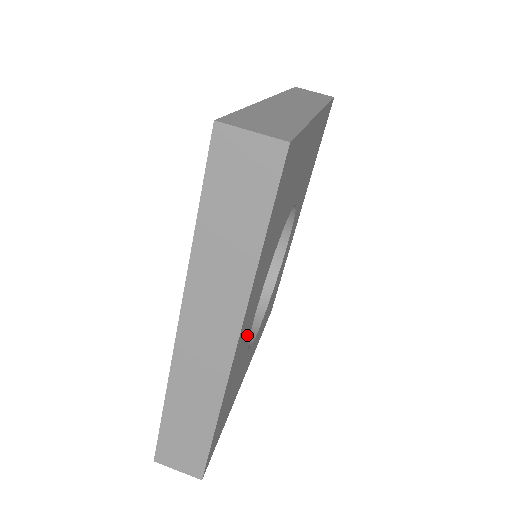
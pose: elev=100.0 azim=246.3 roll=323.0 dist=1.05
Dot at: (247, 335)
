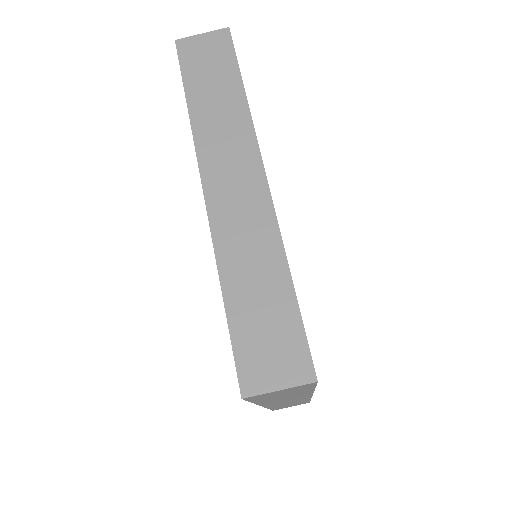
Dot at: occluded
